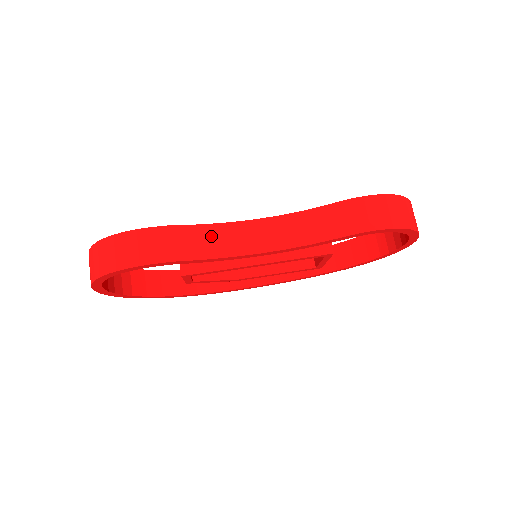
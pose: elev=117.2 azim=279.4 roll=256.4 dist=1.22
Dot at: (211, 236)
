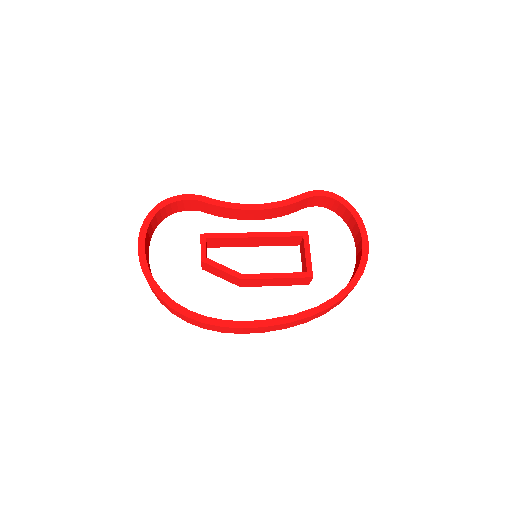
Dot at: occluded
